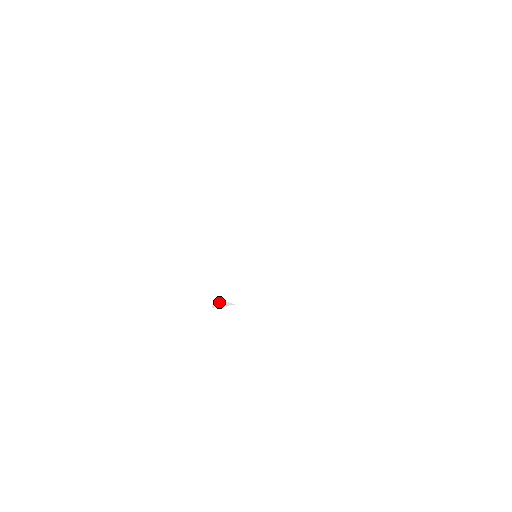
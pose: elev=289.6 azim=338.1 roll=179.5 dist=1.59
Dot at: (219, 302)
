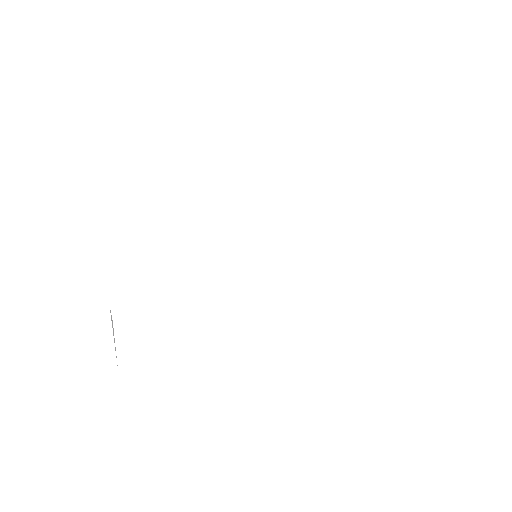
Dot at: (112, 324)
